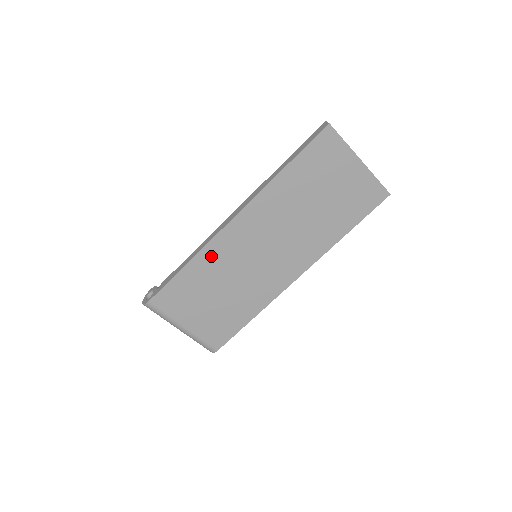
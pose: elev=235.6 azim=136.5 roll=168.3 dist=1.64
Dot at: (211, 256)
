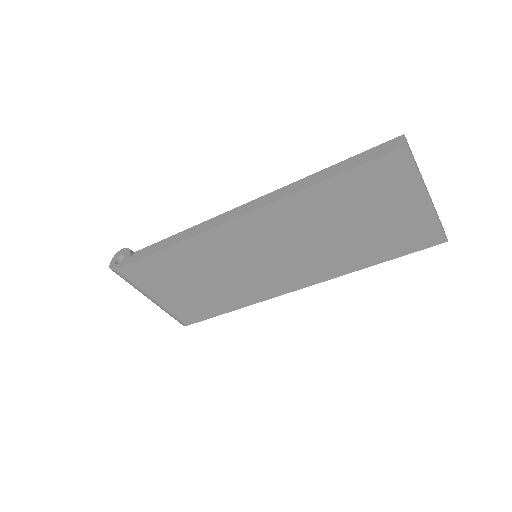
Dot at: (200, 247)
